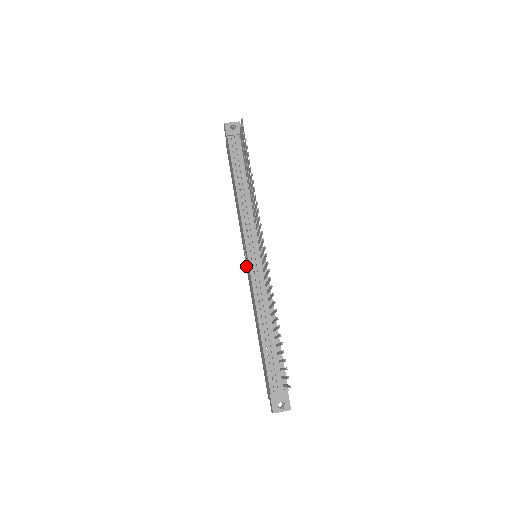
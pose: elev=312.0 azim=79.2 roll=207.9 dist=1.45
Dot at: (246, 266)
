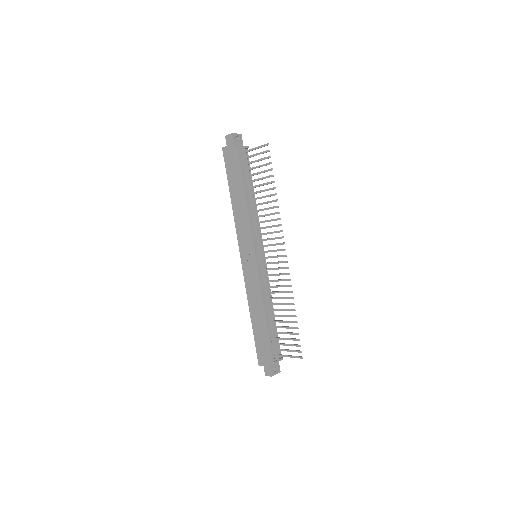
Dot at: (242, 262)
